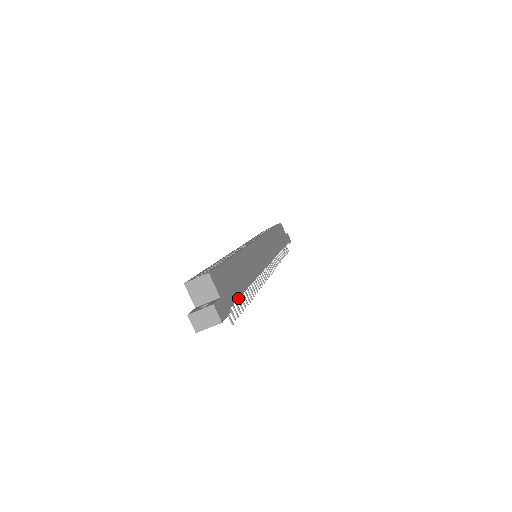
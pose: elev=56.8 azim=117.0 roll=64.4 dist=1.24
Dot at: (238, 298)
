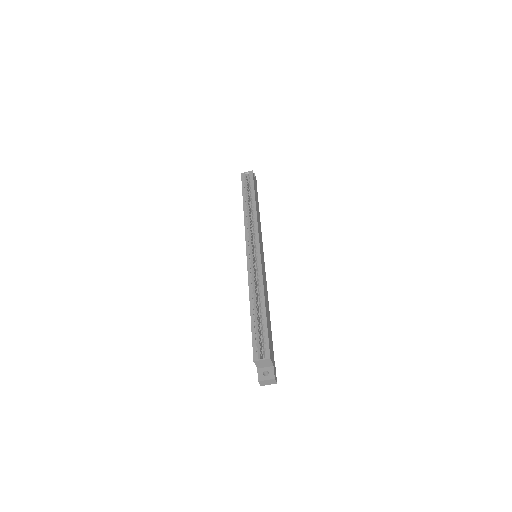
Dot at: occluded
